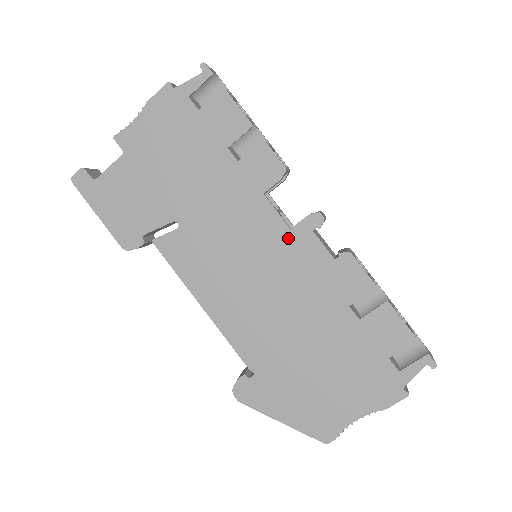
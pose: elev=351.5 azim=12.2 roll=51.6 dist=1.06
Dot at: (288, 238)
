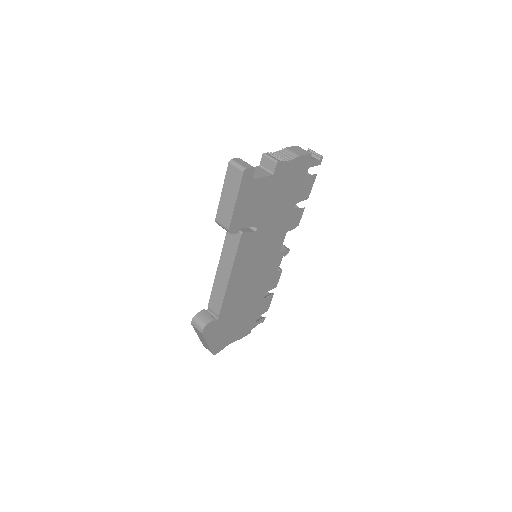
Dot at: (276, 256)
